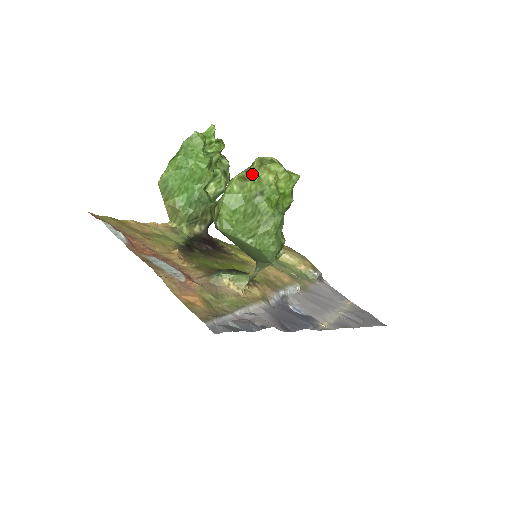
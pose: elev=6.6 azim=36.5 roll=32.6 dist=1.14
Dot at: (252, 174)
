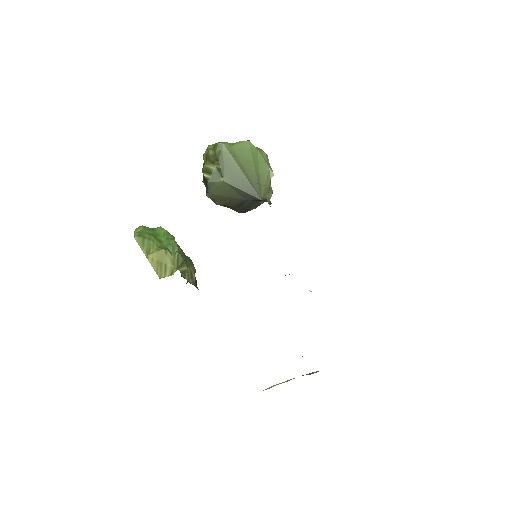
Dot at: occluded
